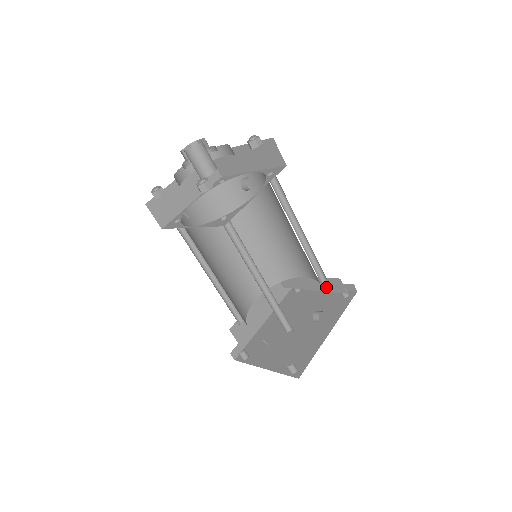
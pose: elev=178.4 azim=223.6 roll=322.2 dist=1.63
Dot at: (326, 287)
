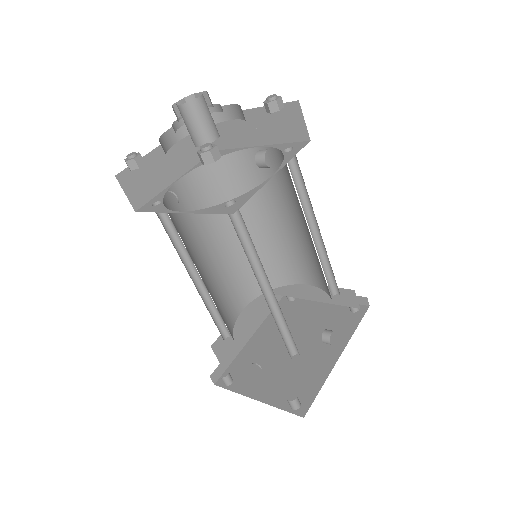
Dot at: (333, 298)
